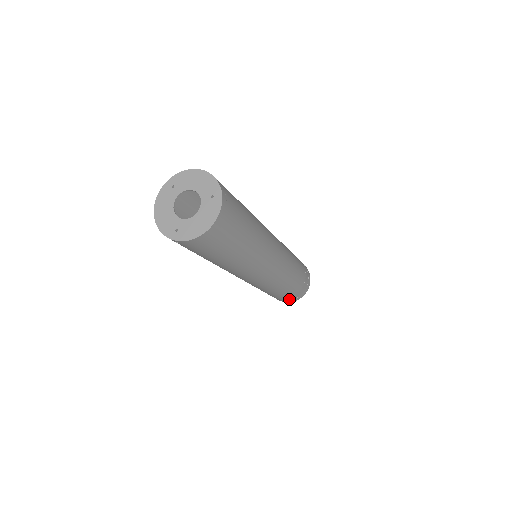
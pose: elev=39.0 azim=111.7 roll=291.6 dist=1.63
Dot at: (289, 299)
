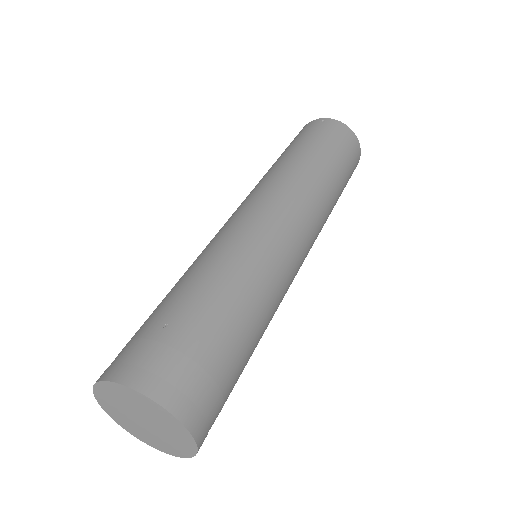
Dot at: (174, 368)
